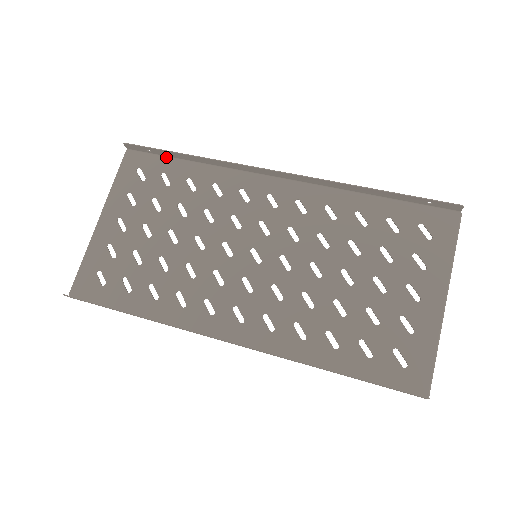
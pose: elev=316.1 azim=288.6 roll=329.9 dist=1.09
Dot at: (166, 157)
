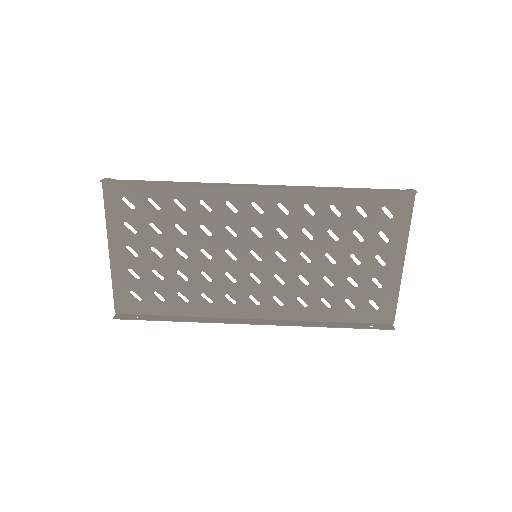
Dot at: occluded
